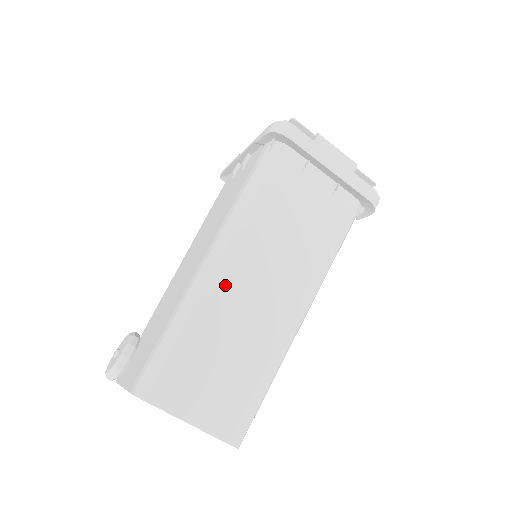
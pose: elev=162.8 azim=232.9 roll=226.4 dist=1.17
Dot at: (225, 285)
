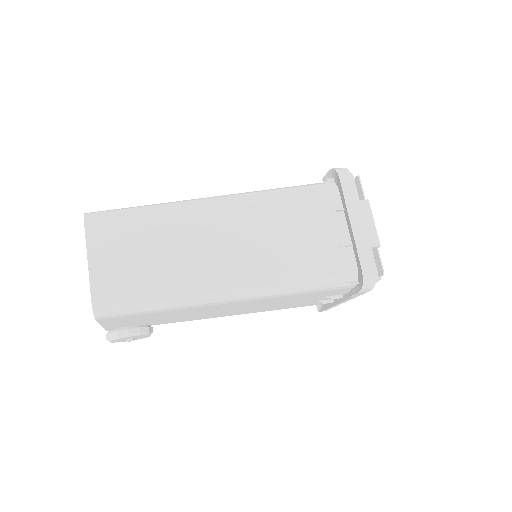
Dot at: (203, 216)
